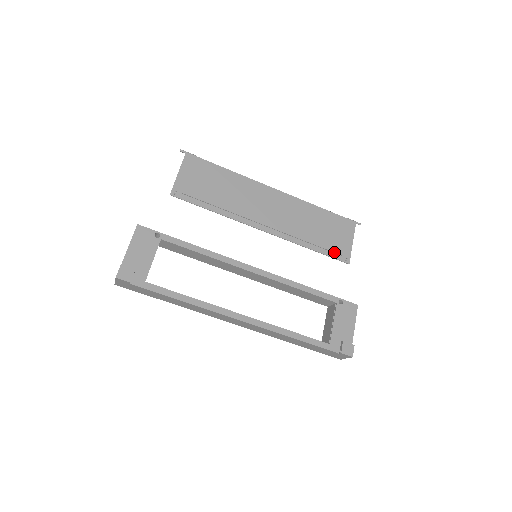
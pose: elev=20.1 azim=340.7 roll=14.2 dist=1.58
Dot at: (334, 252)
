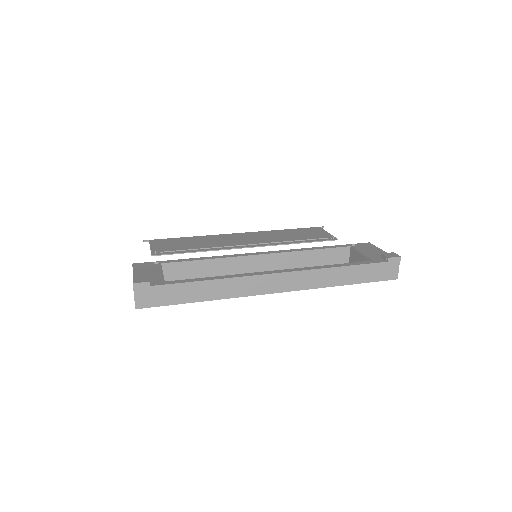
Dot at: (319, 238)
